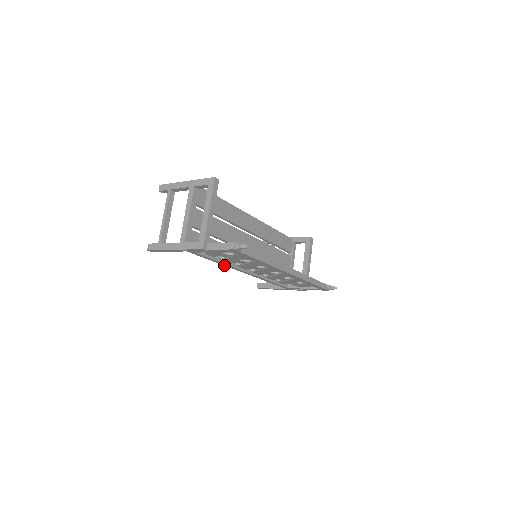
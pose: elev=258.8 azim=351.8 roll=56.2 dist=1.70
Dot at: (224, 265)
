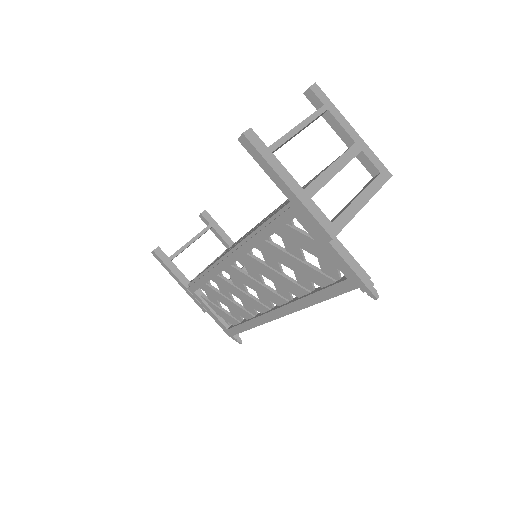
Dot at: (248, 241)
